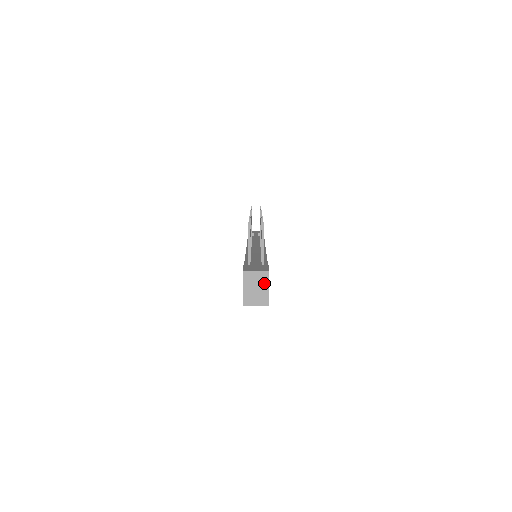
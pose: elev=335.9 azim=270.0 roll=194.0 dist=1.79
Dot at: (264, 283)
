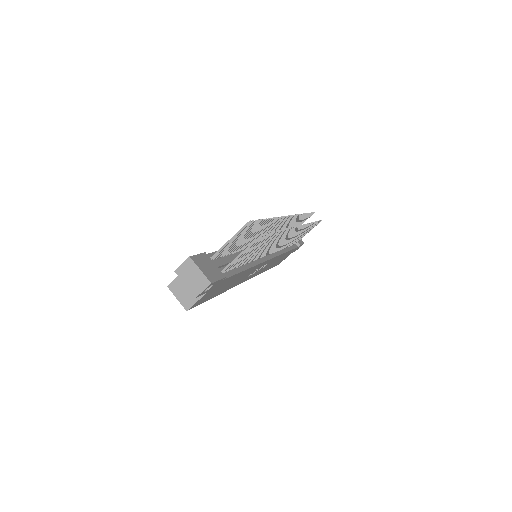
Dot at: (196, 288)
